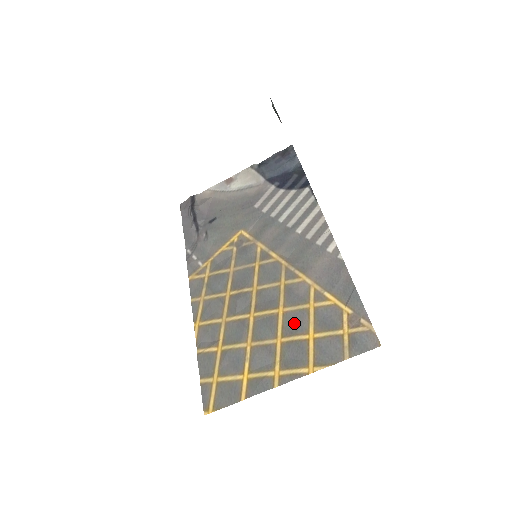
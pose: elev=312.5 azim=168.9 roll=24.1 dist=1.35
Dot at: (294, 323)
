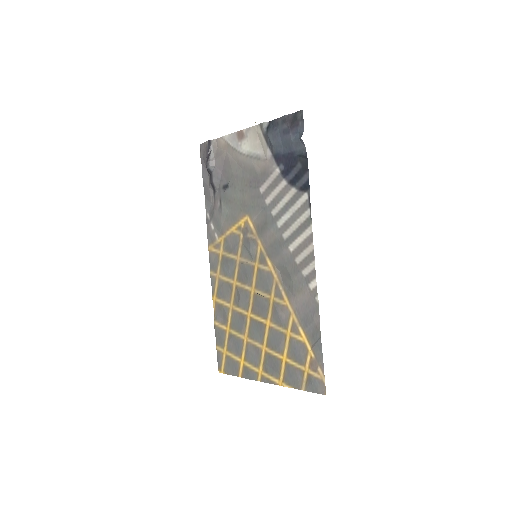
Dot at: (275, 341)
